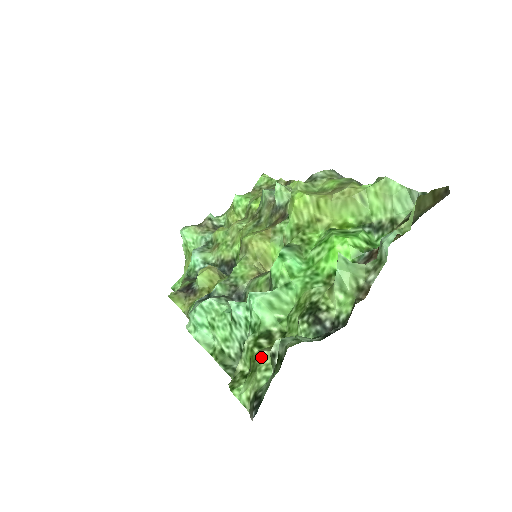
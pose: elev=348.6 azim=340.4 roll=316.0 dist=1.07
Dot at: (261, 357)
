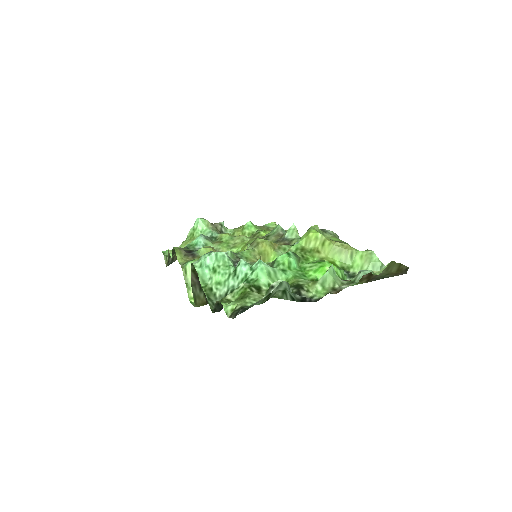
Dot at: (252, 294)
